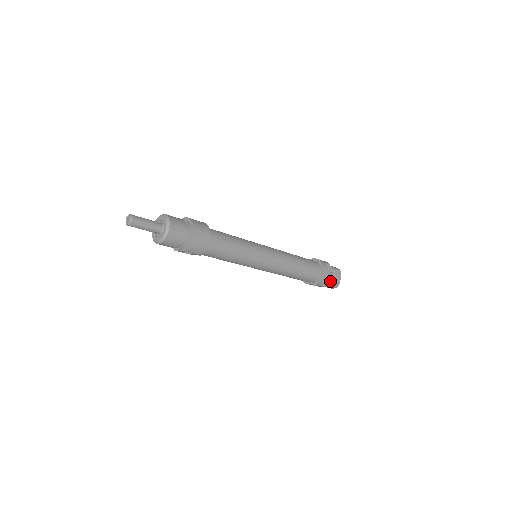
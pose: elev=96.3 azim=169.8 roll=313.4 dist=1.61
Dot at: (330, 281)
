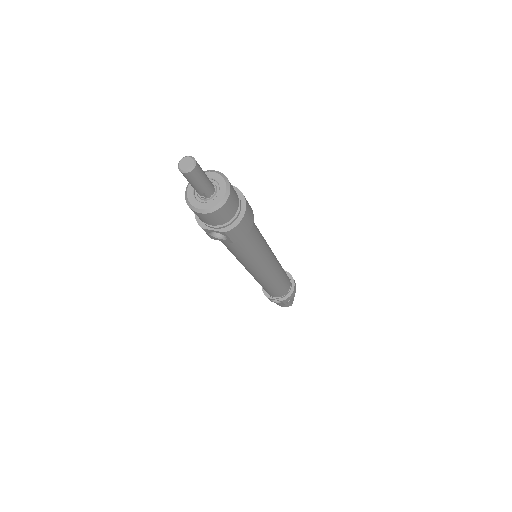
Dot at: occluded
